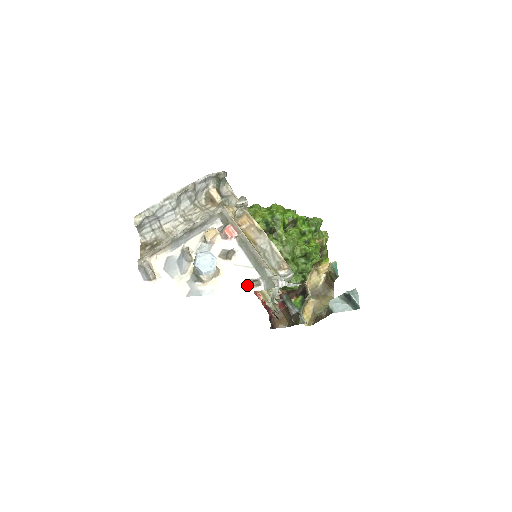
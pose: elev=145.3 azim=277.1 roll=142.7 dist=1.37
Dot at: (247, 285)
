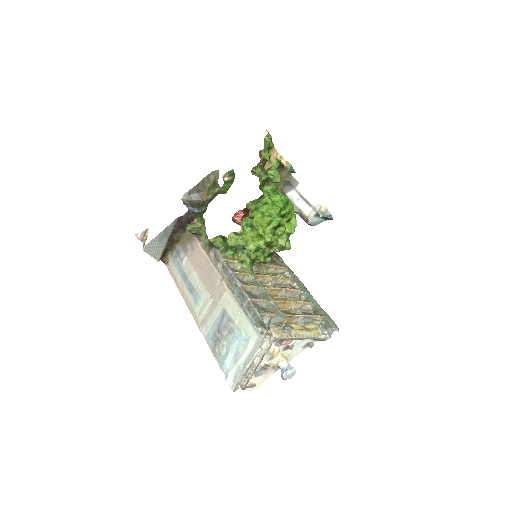
Dot at: (306, 347)
